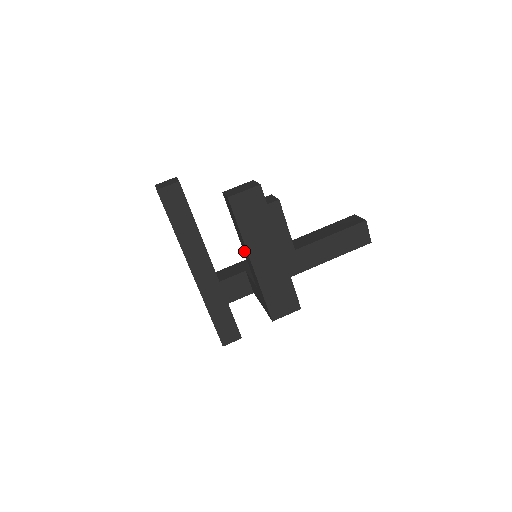
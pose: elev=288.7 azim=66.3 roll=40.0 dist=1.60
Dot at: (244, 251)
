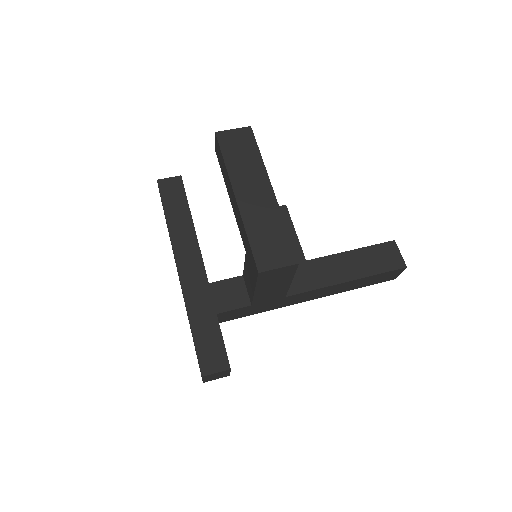
Dot at: (232, 204)
